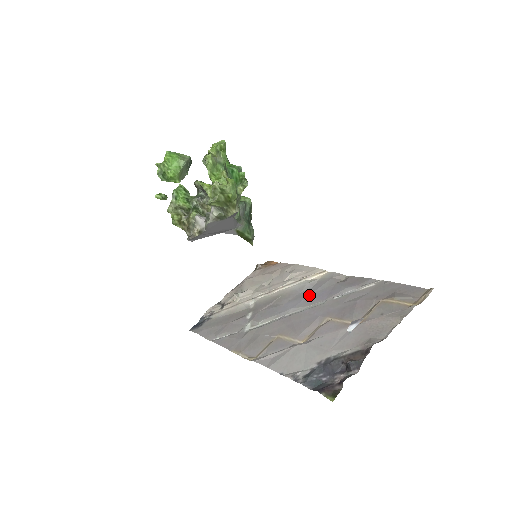
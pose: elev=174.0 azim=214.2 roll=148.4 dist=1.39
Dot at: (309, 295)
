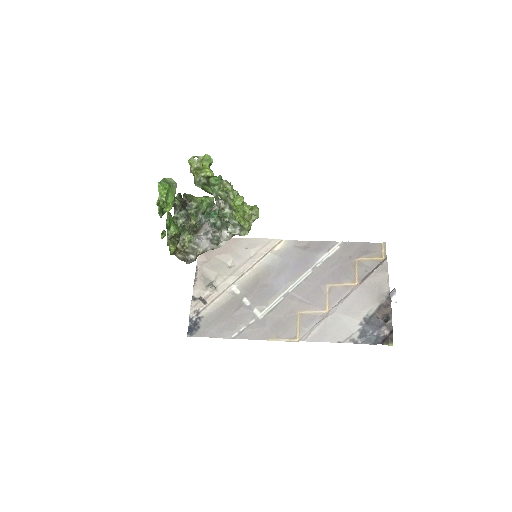
Dot at: (289, 268)
